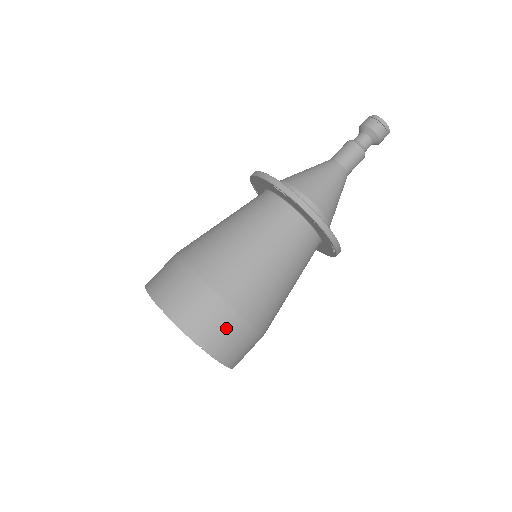
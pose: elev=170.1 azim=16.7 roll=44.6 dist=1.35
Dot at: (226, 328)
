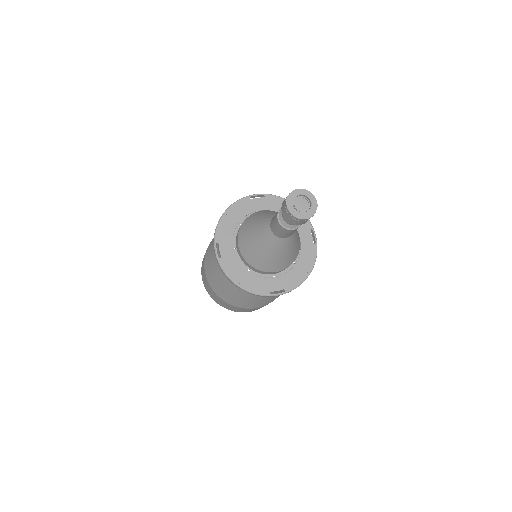
Dot at: (225, 304)
